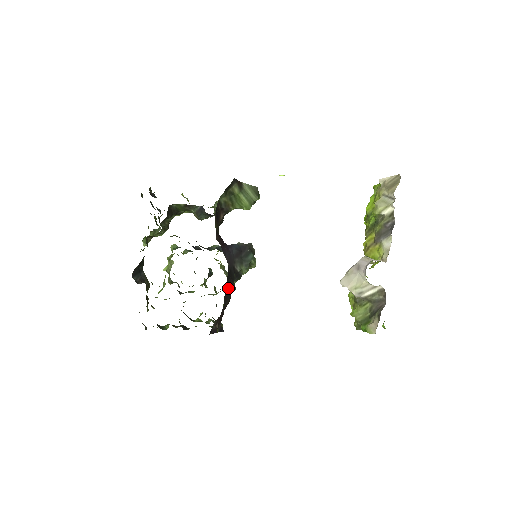
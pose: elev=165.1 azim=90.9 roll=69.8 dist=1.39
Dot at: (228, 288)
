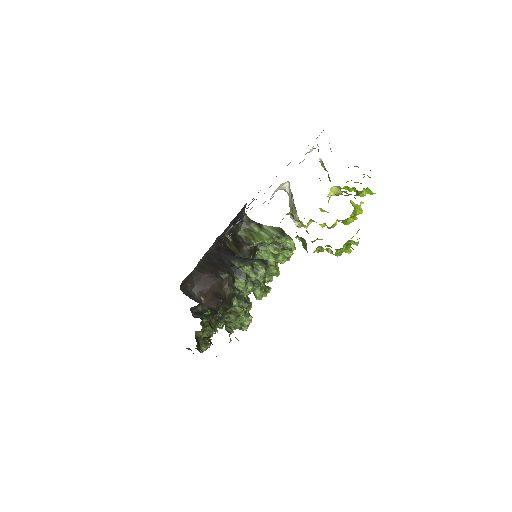
Dot at: (211, 265)
